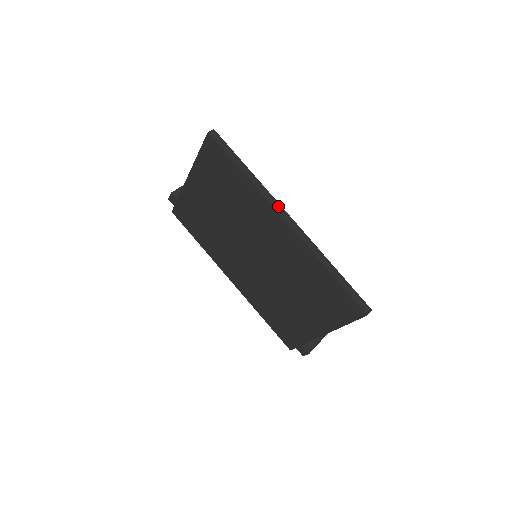
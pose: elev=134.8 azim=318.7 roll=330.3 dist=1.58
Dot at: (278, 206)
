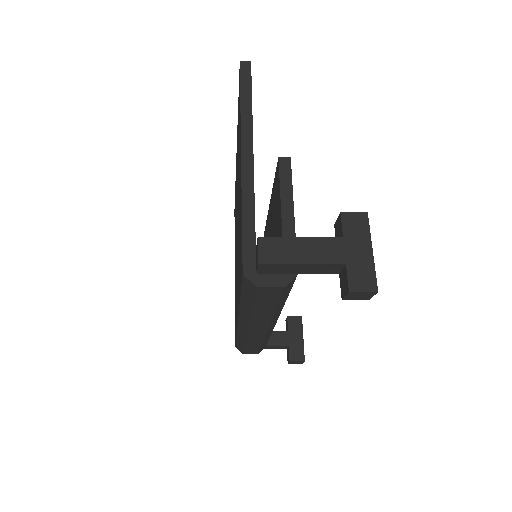
Dot at: occluded
